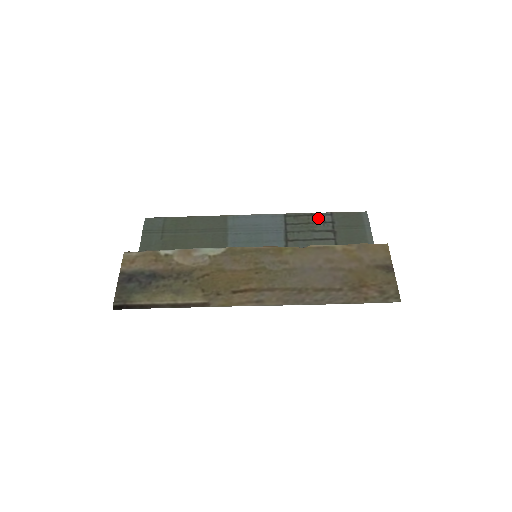
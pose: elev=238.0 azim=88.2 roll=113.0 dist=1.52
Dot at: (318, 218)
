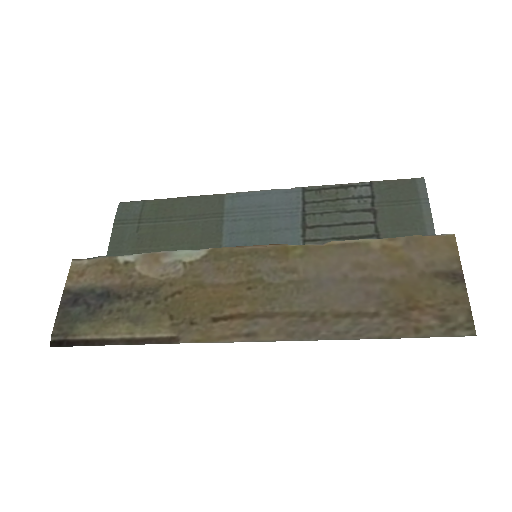
Dot at: (351, 191)
